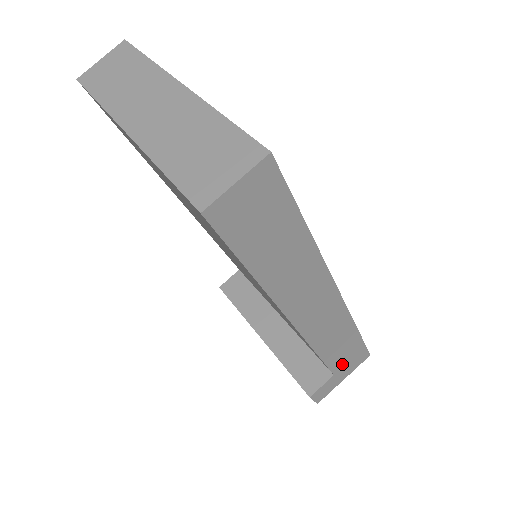
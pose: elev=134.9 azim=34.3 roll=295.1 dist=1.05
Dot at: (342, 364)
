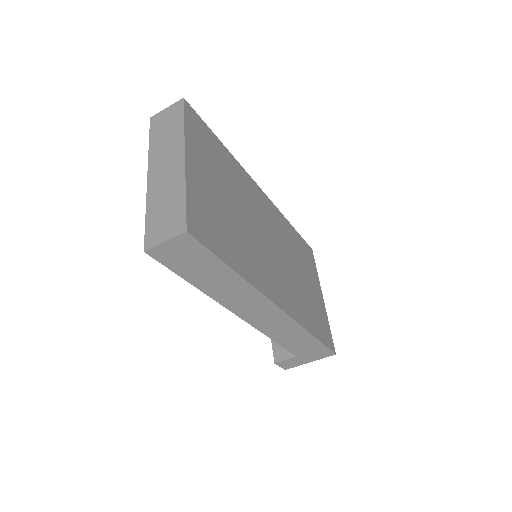
Dot at: (303, 352)
